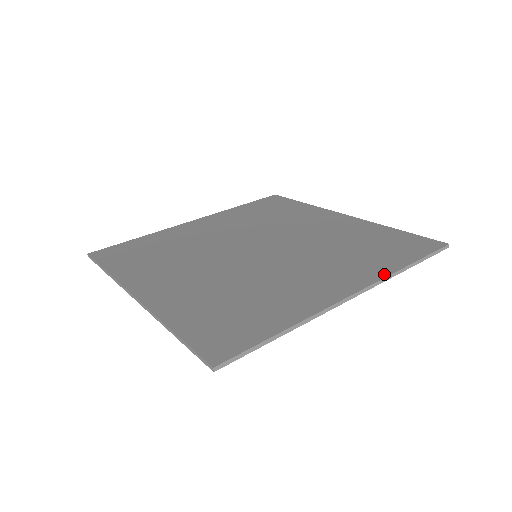
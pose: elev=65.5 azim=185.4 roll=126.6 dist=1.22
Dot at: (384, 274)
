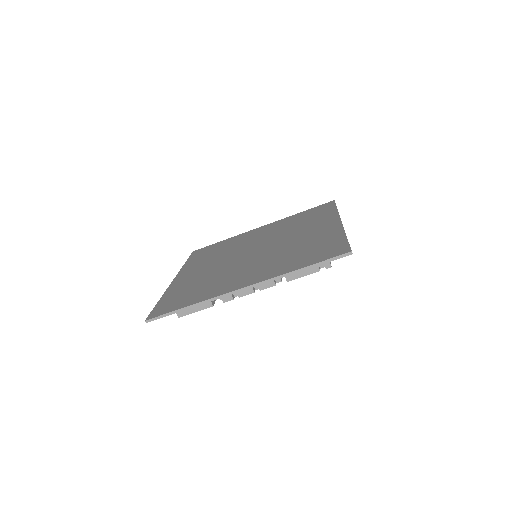
Dot at: (276, 275)
